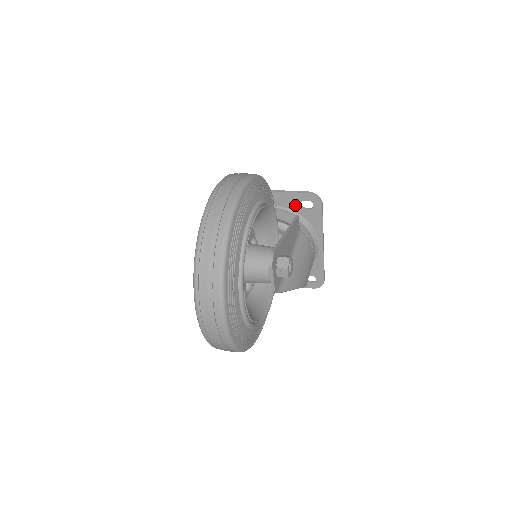
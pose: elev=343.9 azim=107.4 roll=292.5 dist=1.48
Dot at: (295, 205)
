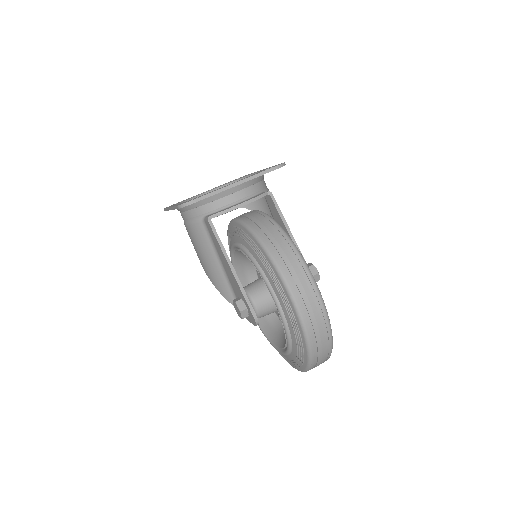
Dot at: occluded
